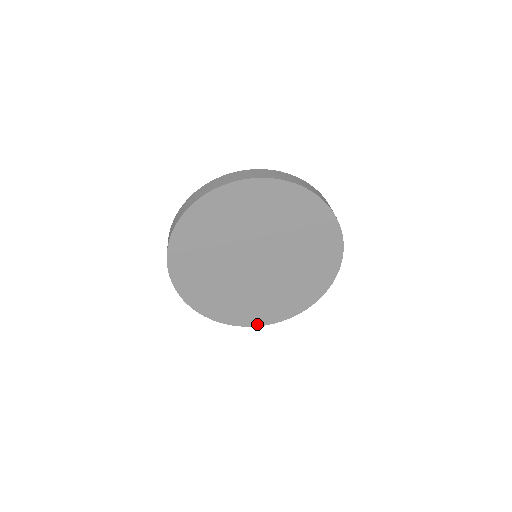
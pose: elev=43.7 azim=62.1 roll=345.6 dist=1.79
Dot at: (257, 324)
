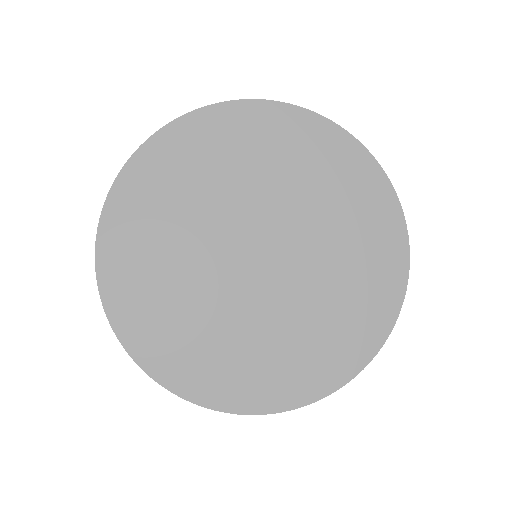
Dot at: (319, 394)
